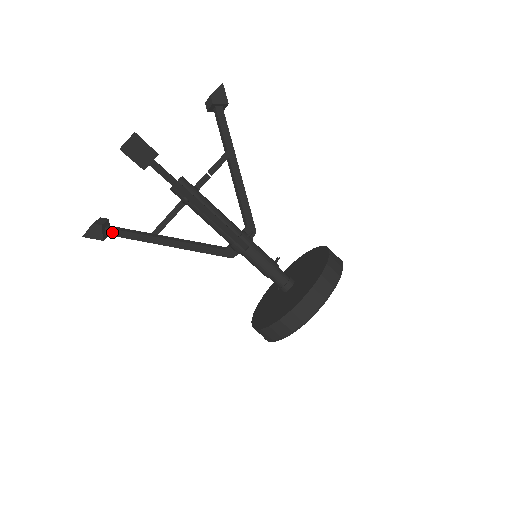
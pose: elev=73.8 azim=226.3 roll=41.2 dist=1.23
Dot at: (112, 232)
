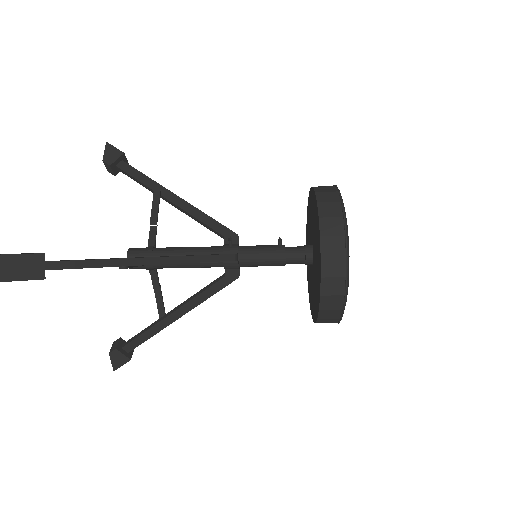
Dot at: (130, 346)
